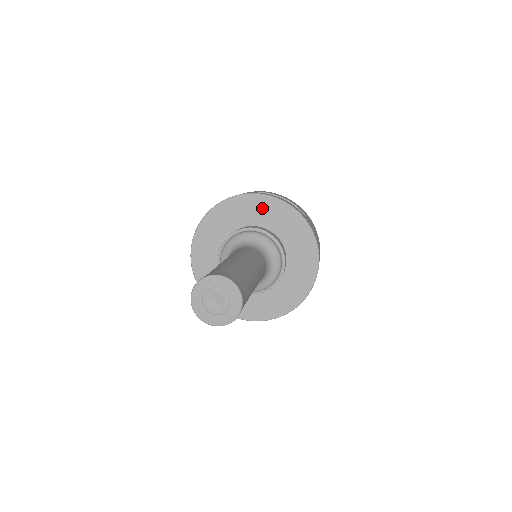
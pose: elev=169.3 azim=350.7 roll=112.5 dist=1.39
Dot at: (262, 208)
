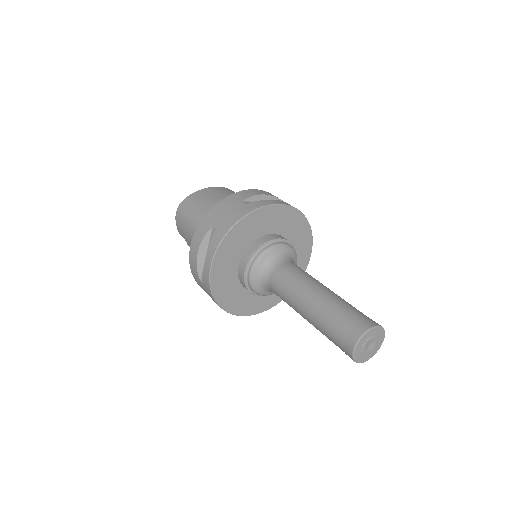
Dot at: (268, 218)
